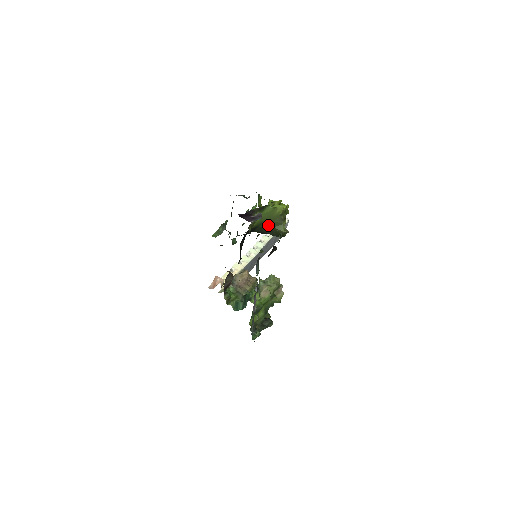
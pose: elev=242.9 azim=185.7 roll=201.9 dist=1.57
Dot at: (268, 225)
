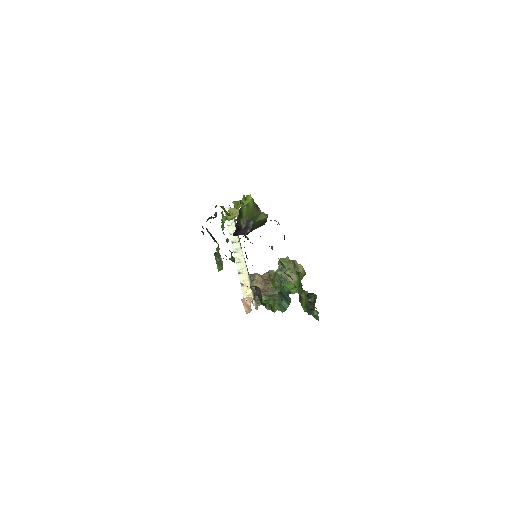
Dot at: occluded
